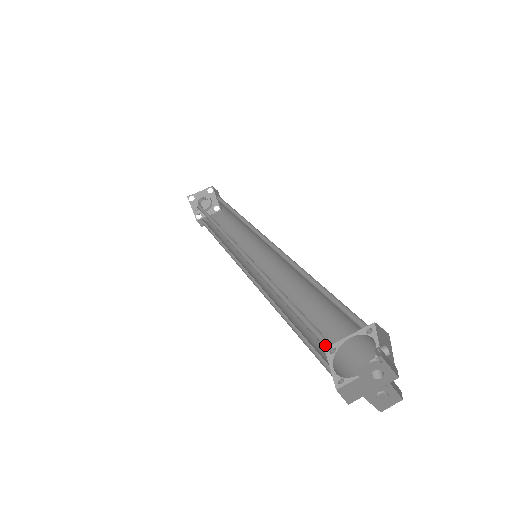
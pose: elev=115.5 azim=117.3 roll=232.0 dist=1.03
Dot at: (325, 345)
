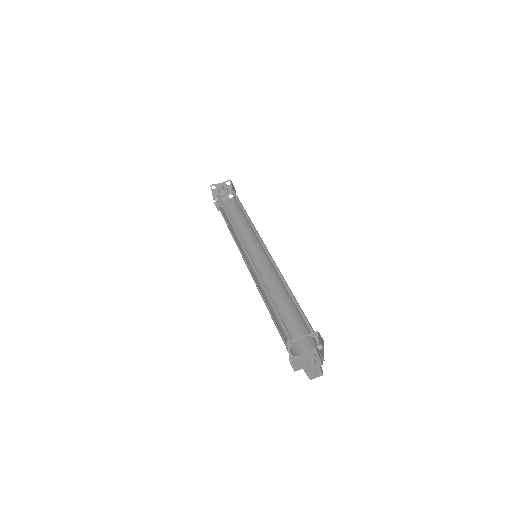
Dot at: (288, 338)
